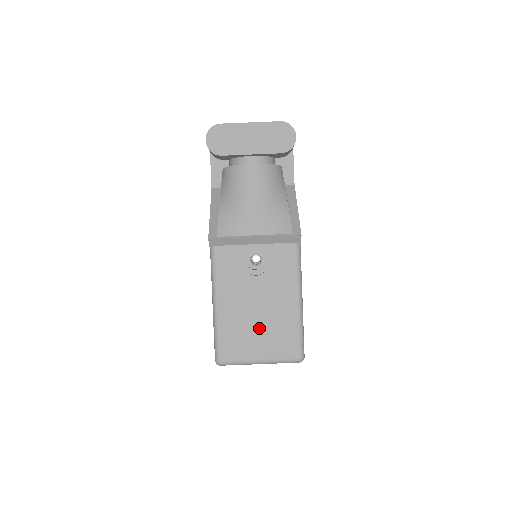
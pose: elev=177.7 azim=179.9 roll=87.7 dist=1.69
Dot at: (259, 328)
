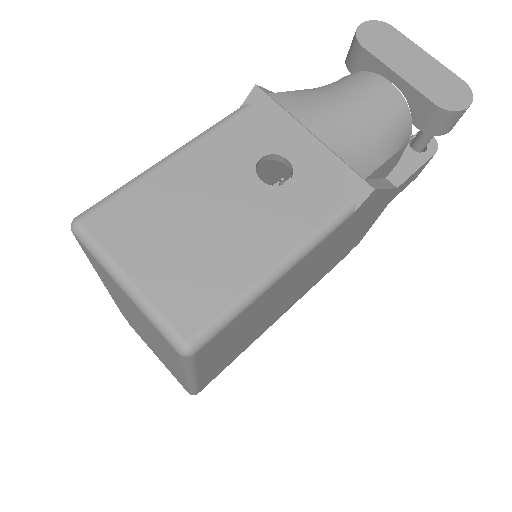
Dot at: (185, 239)
